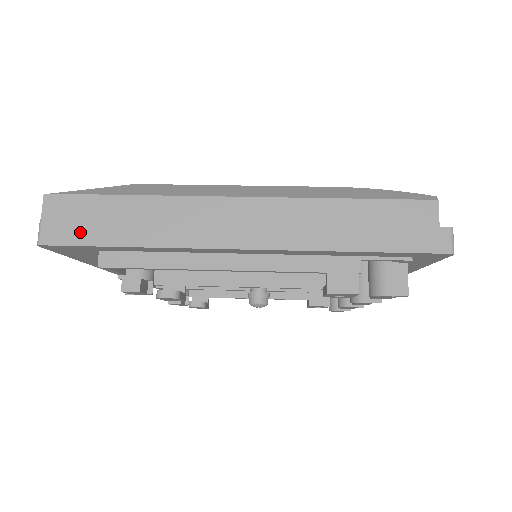
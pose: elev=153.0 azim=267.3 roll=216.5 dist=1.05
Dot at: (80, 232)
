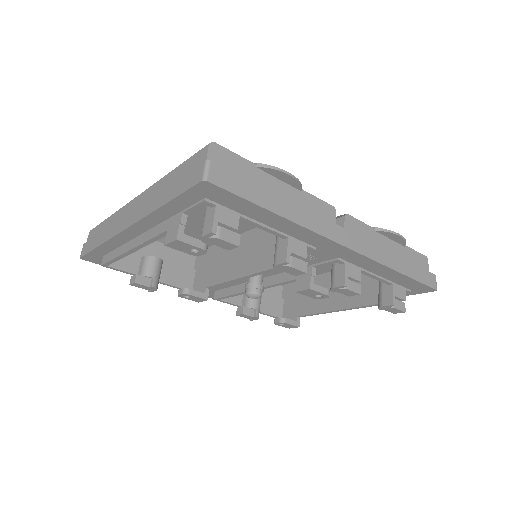
Dot at: (89, 245)
